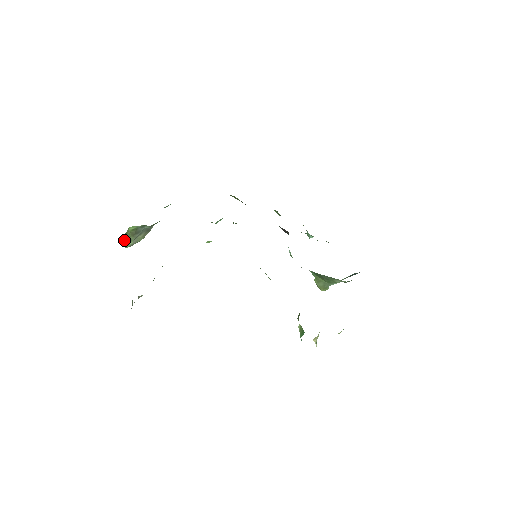
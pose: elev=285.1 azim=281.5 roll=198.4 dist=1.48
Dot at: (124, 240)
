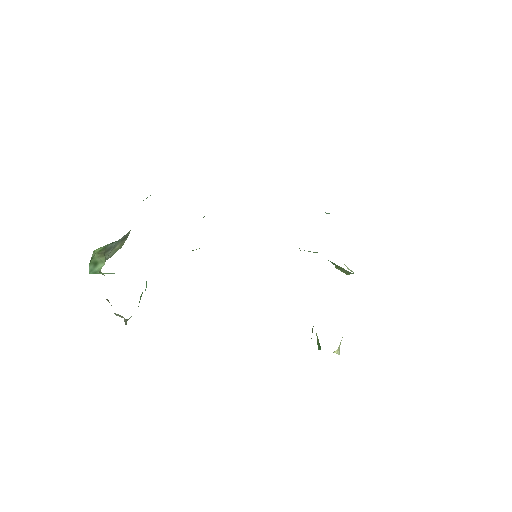
Dot at: (91, 267)
